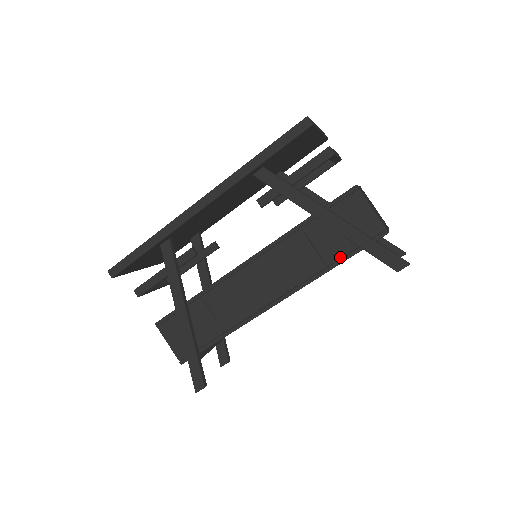
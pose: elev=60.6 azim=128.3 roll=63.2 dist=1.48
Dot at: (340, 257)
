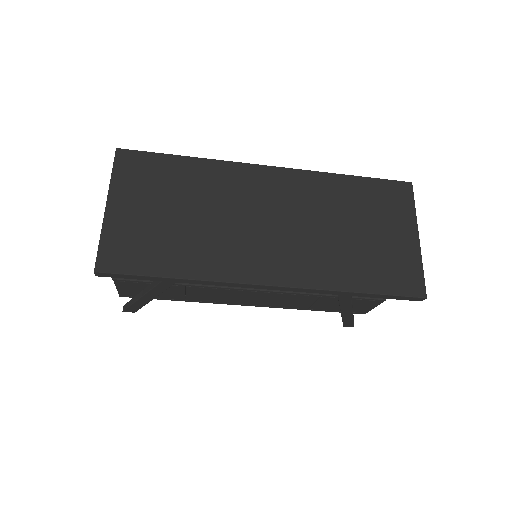
Dot at: (323, 310)
